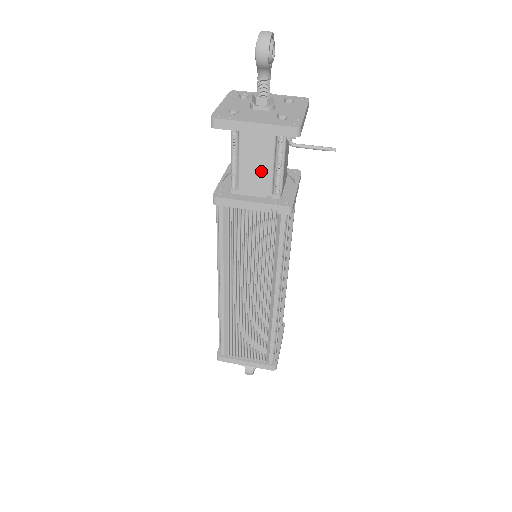
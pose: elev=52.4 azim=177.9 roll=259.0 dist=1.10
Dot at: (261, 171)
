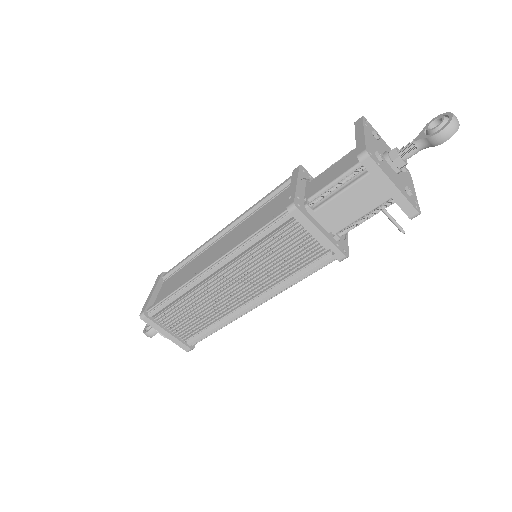
Dot at: (349, 213)
